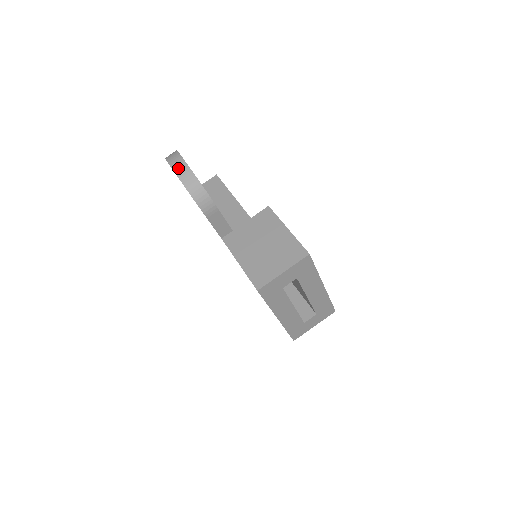
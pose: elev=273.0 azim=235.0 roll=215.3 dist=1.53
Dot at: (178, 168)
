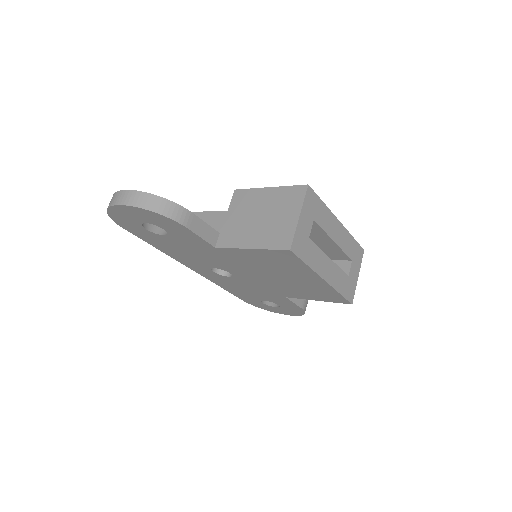
Dot at: (127, 200)
